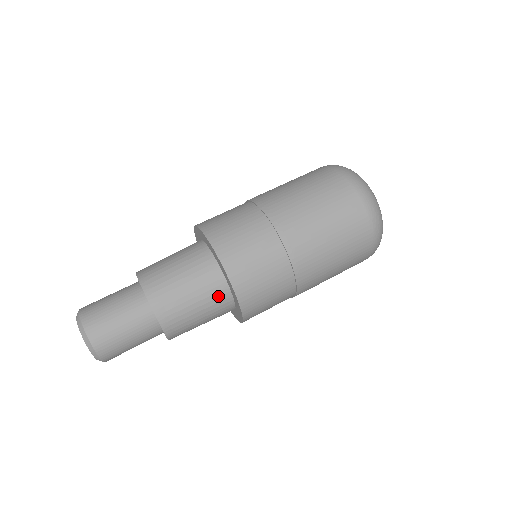
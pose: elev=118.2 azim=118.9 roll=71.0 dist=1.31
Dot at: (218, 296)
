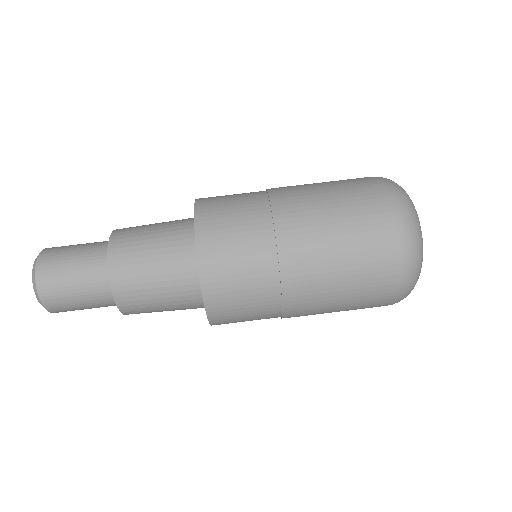
Dot at: (195, 308)
